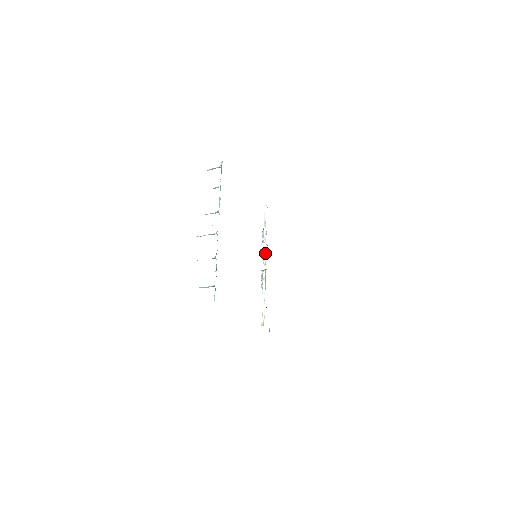
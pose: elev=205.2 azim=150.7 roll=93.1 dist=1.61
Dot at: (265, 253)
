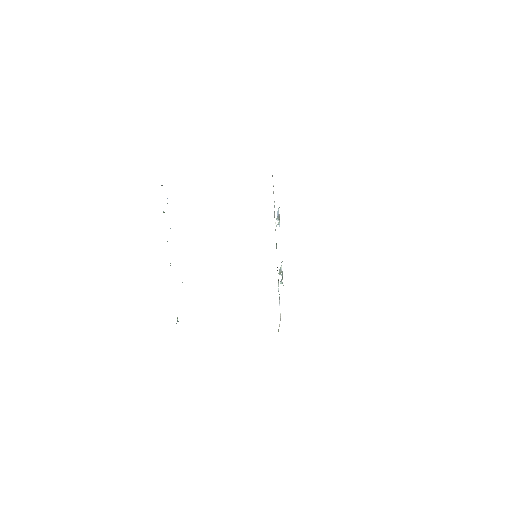
Dot at: (276, 244)
